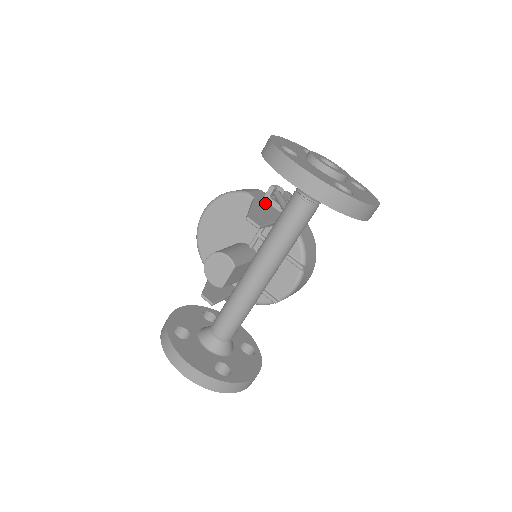
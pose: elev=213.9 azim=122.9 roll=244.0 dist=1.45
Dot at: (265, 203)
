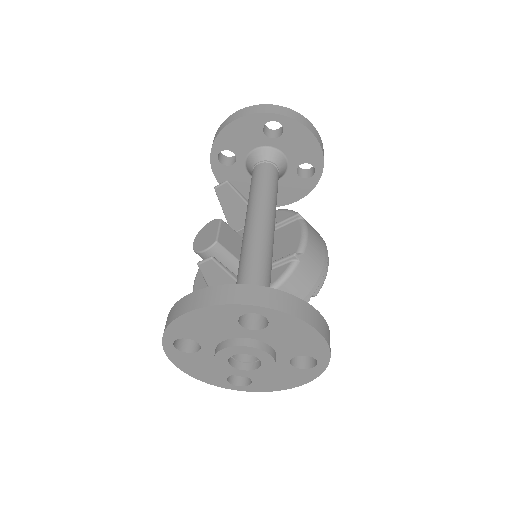
Dot at: occluded
